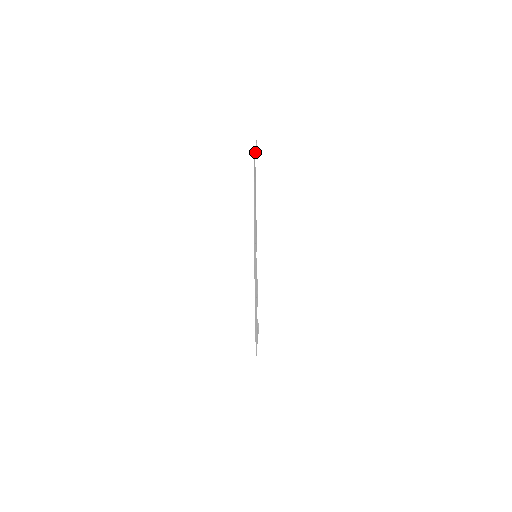
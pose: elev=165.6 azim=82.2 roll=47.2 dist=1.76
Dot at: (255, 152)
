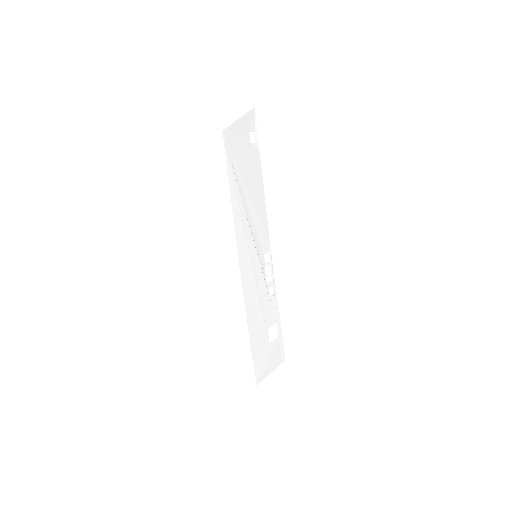
Dot at: (245, 123)
